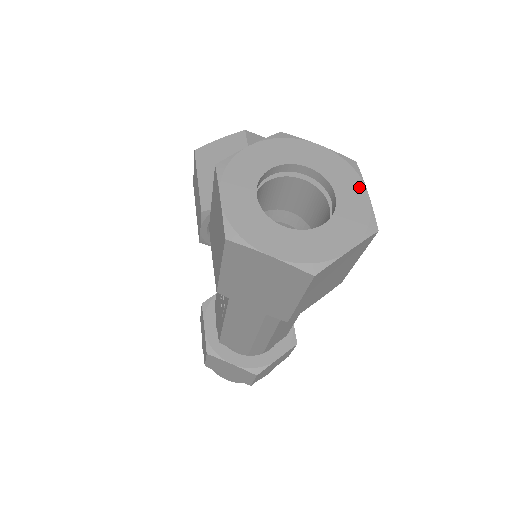
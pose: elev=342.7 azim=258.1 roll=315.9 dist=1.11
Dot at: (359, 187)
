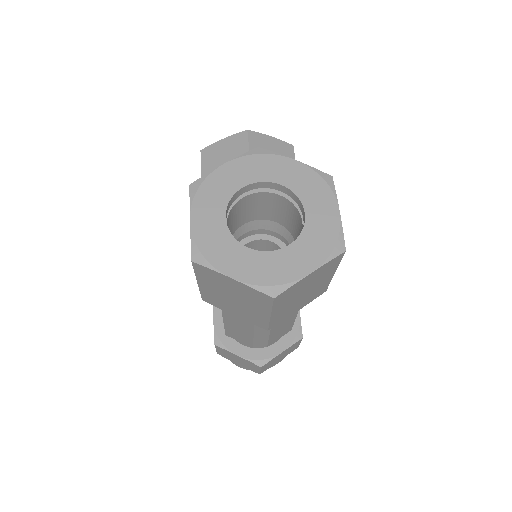
Dot at: (331, 205)
